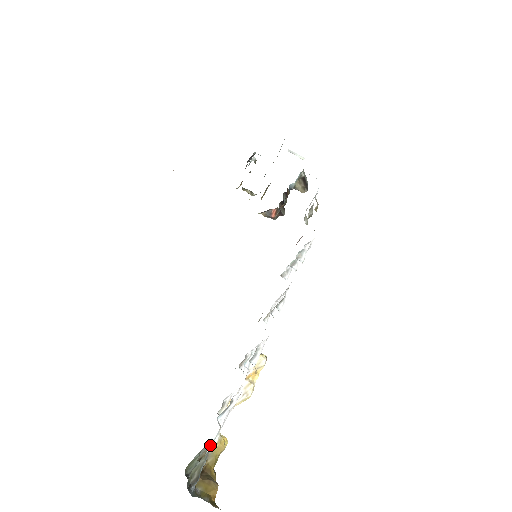
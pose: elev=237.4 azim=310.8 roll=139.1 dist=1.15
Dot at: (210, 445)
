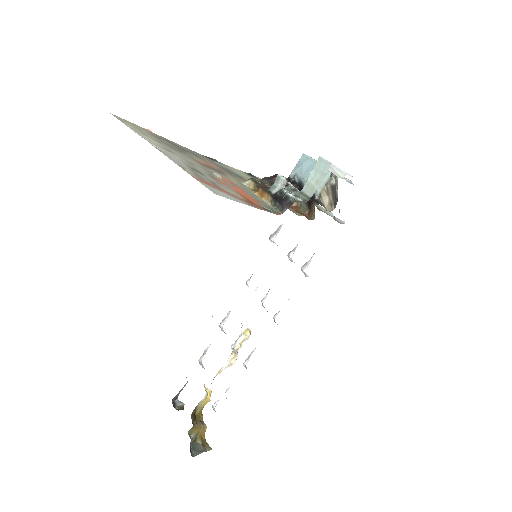
Dot at: (199, 402)
